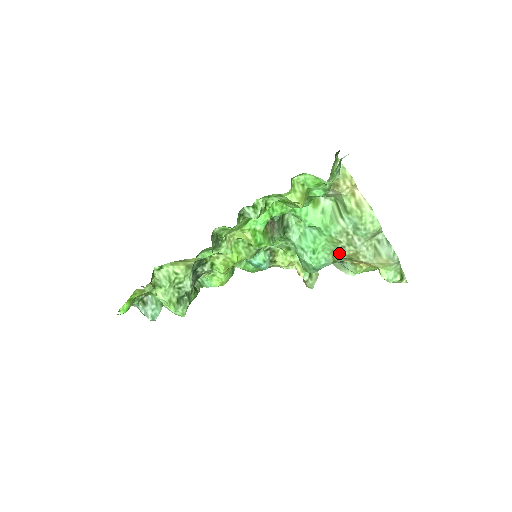
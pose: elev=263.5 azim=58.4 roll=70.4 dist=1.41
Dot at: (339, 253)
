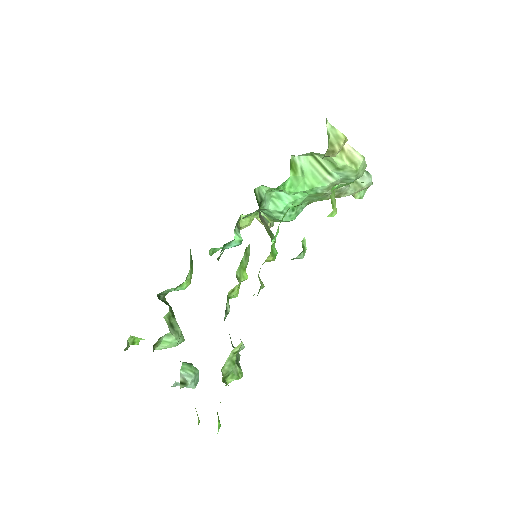
Dot at: (319, 200)
